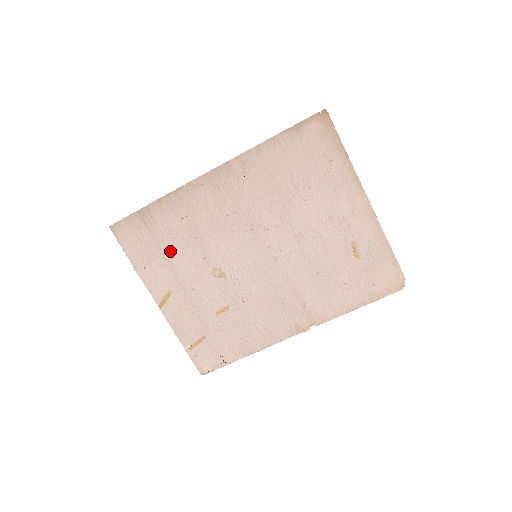
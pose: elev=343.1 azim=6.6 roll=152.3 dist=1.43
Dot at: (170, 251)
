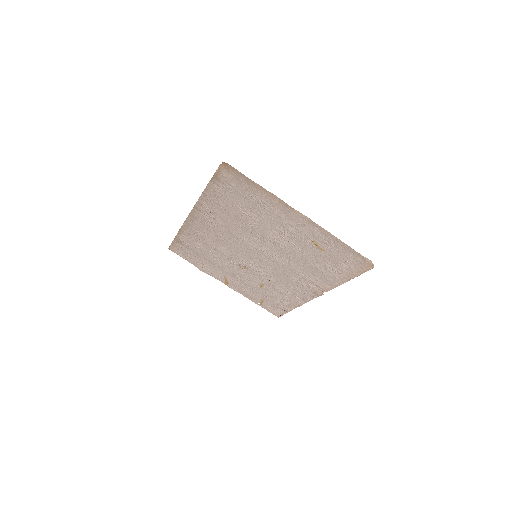
Dot at: (207, 258)
